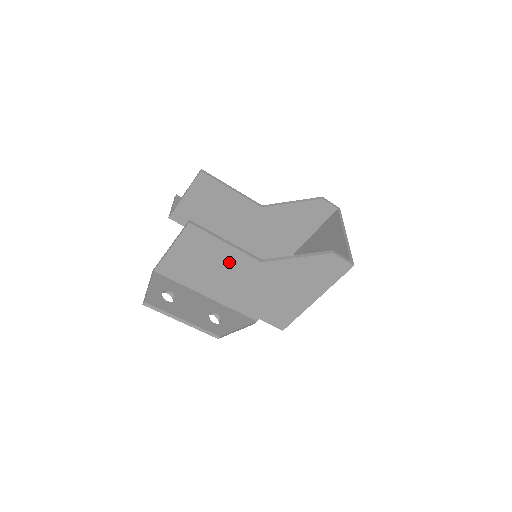
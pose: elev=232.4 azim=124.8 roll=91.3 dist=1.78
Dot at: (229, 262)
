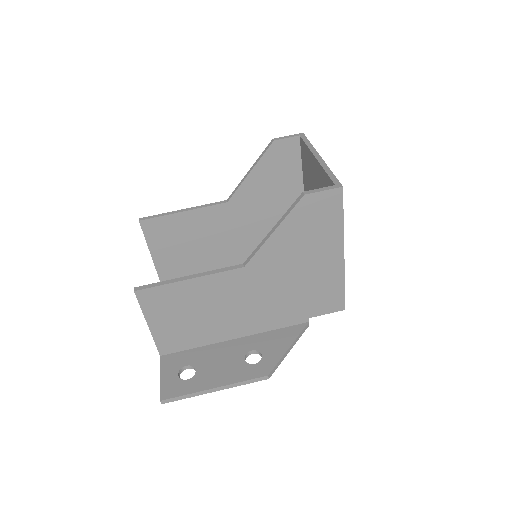
Dot at: (214, 293)
